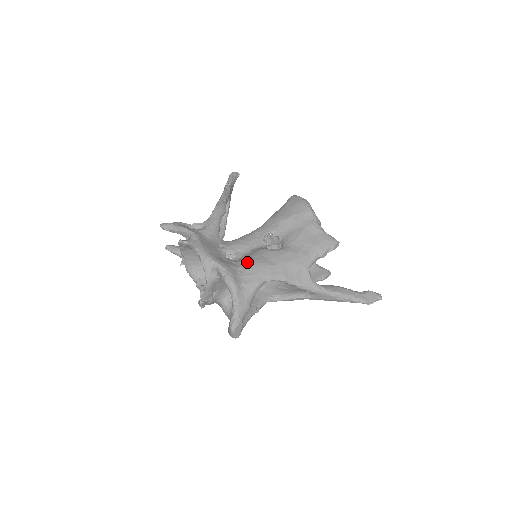
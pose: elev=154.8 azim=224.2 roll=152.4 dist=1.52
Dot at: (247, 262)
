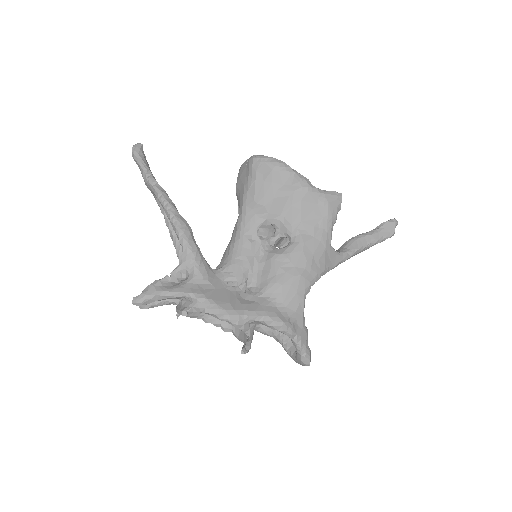
Dot at: (276, 287)
